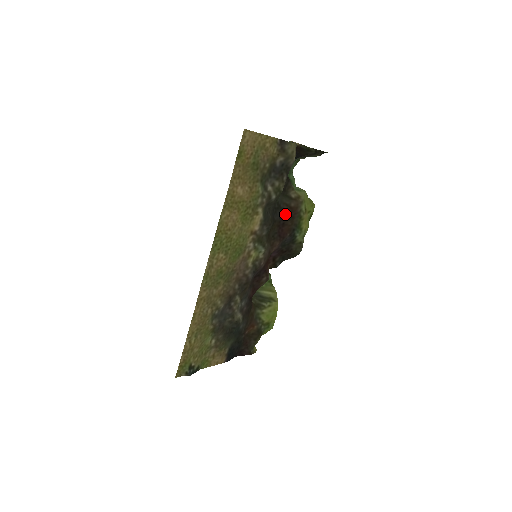
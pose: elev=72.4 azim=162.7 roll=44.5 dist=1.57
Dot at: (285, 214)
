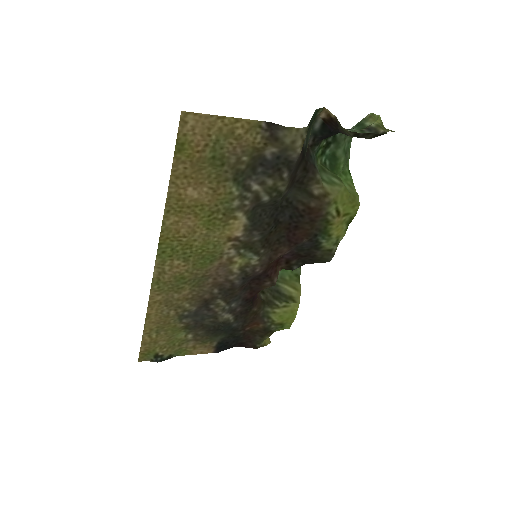
Dot at: (300, 215)
